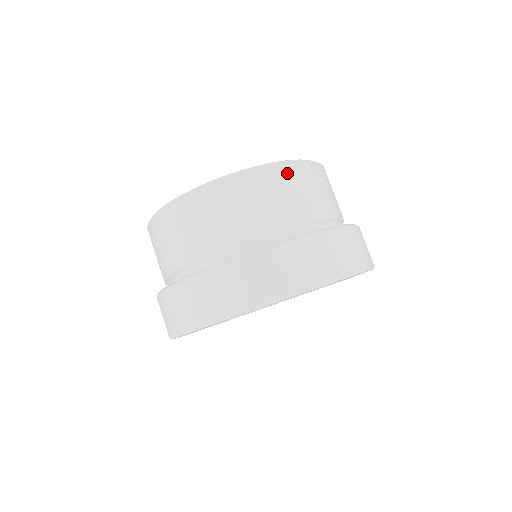
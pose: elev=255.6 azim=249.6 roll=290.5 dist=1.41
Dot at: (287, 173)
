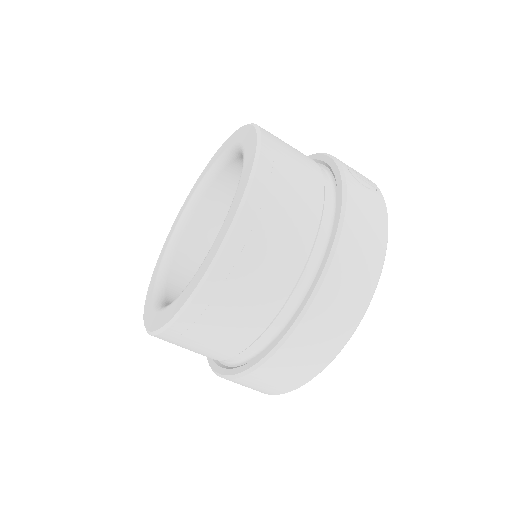
Dot at: (248, 234)
